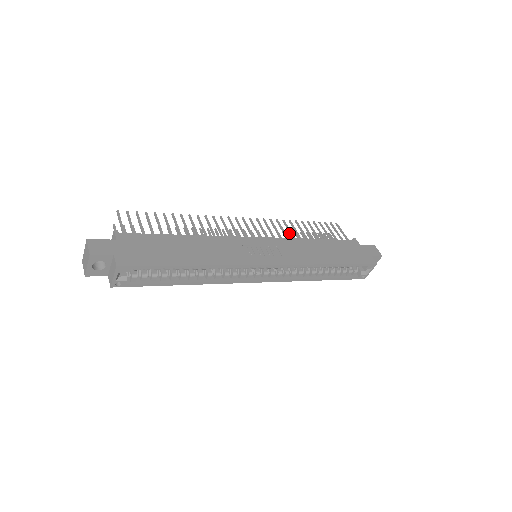
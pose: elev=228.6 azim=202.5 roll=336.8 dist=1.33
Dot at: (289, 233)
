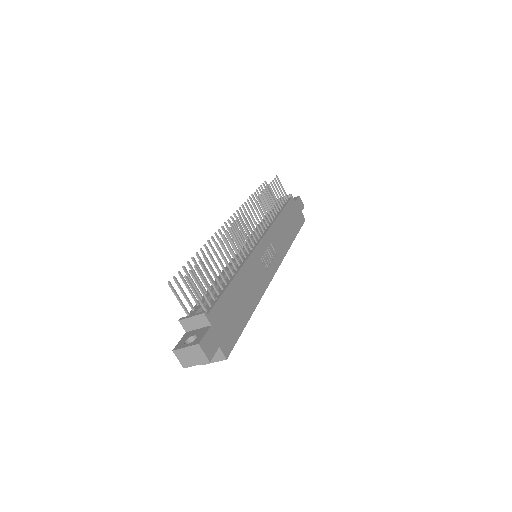
Dot at: (250, 199)
